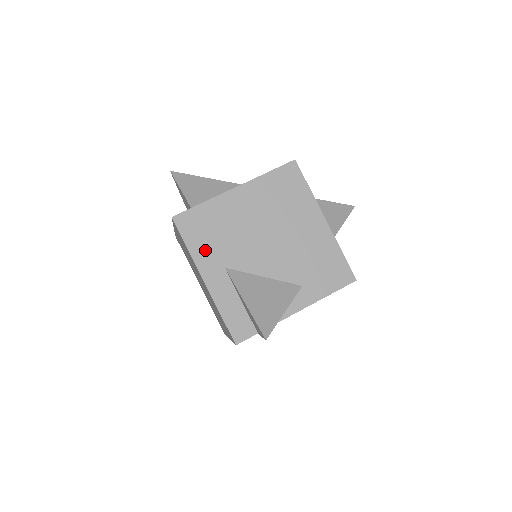
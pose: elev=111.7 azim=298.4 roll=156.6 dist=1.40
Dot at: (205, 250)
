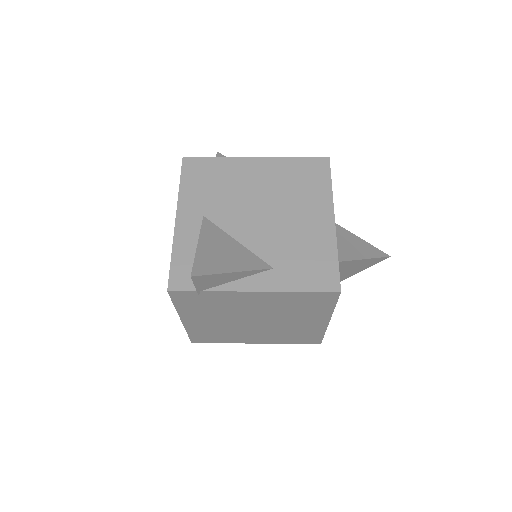
Dot at: (195, 194)
